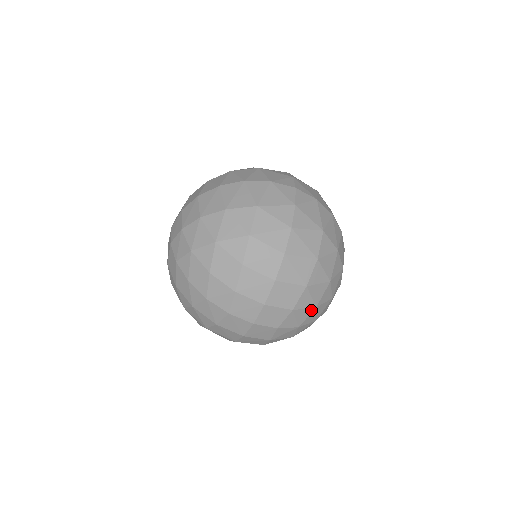
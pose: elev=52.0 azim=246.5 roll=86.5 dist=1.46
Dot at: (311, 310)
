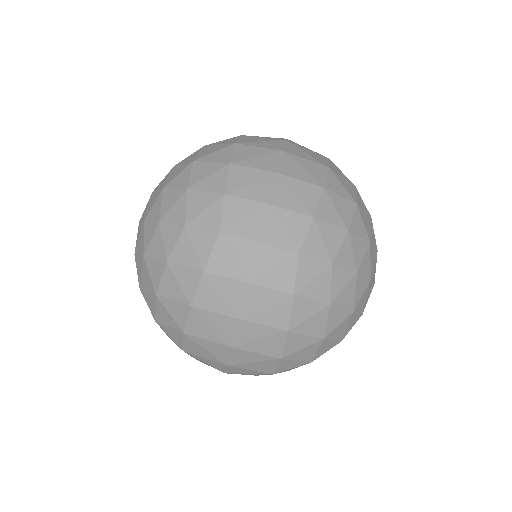
Dot at: (342, 234)
